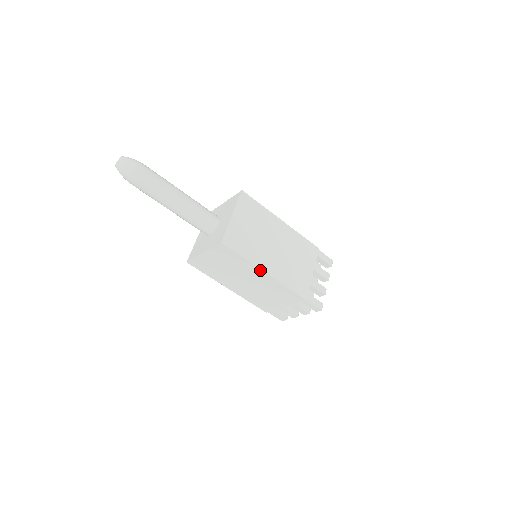
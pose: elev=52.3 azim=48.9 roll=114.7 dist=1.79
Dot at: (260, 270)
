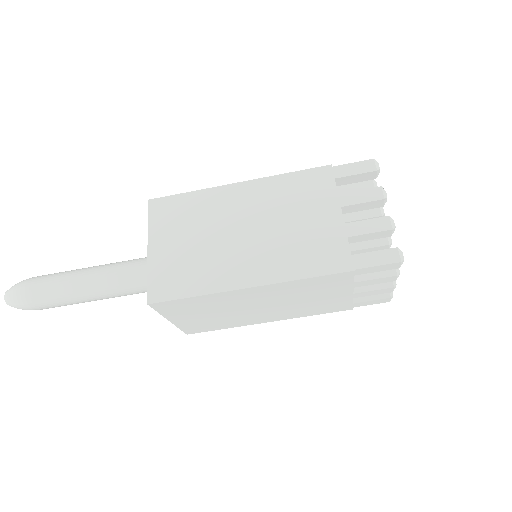
Dot at: (237, 291)
